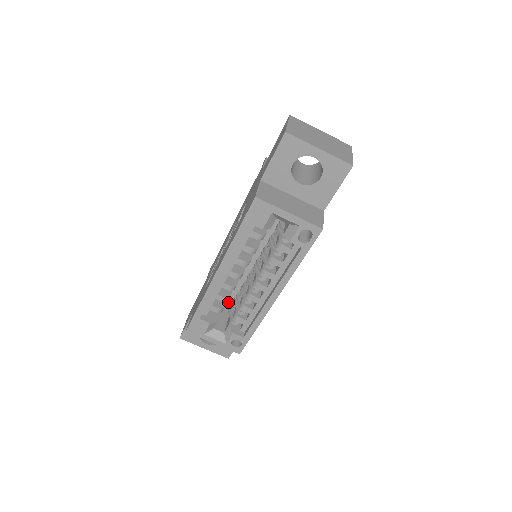
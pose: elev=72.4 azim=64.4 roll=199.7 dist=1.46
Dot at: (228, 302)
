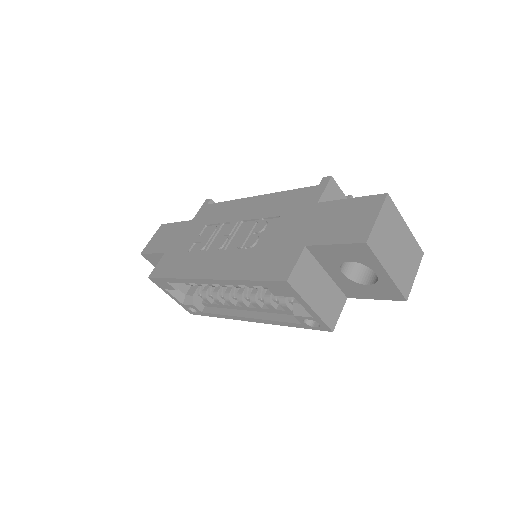
Dot at: occluded
